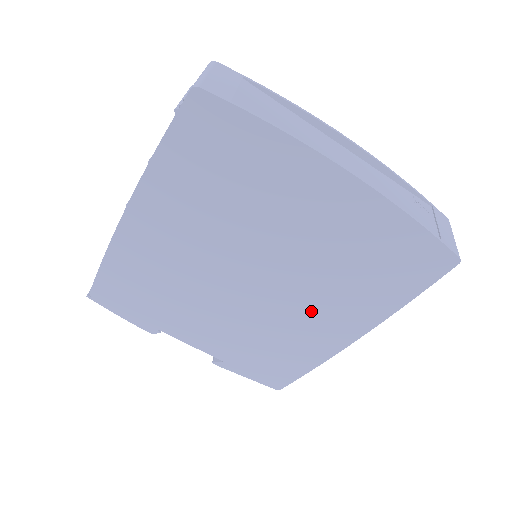
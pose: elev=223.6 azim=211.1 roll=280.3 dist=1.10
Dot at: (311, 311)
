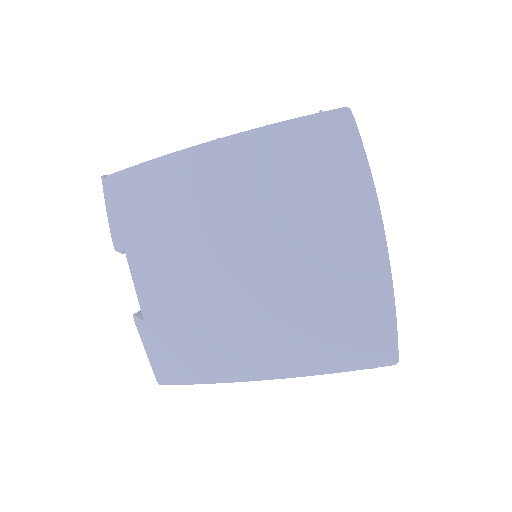
Dot at: (261, 326)
